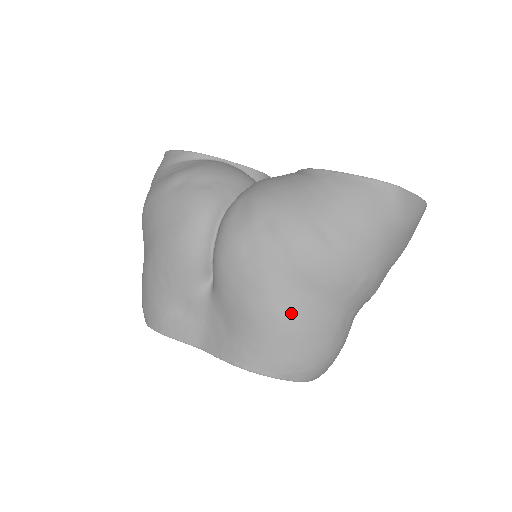
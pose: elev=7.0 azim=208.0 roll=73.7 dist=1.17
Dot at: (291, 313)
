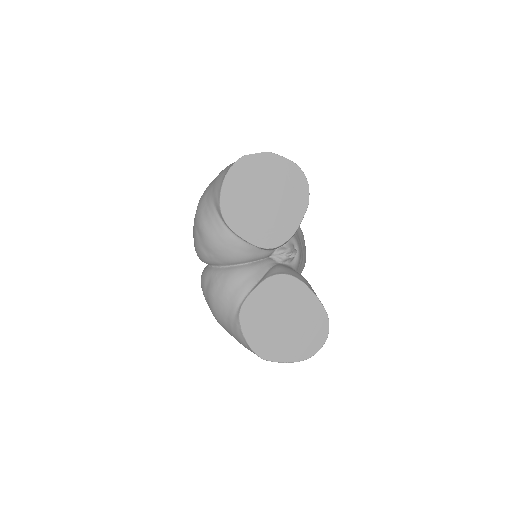
Dot at: occluded
